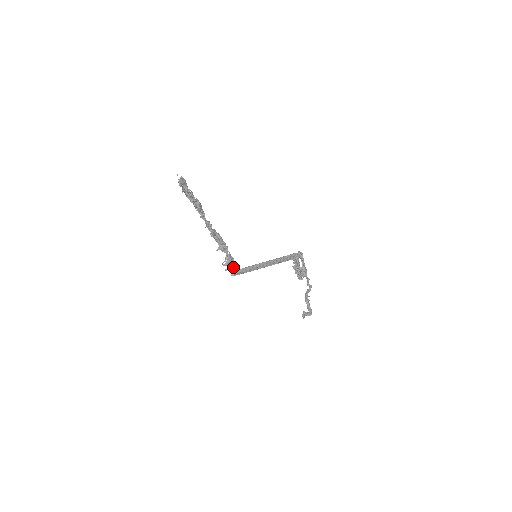
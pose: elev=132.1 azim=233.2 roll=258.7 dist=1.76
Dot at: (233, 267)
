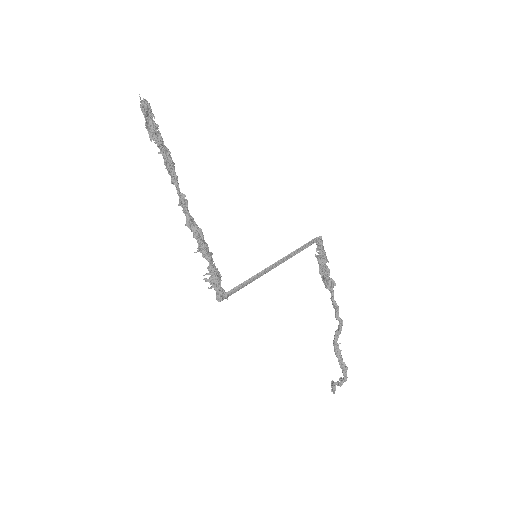
Dot at: (220, 287)
